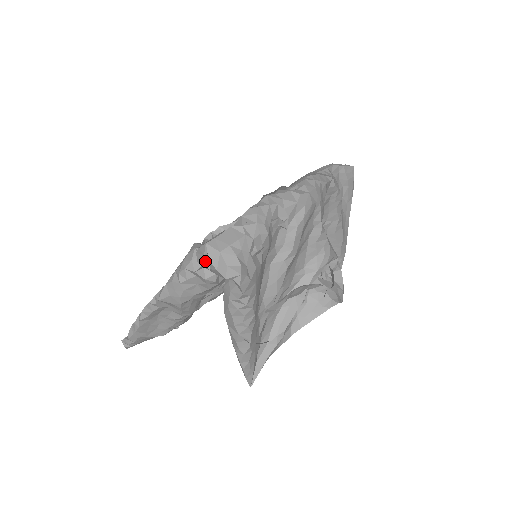
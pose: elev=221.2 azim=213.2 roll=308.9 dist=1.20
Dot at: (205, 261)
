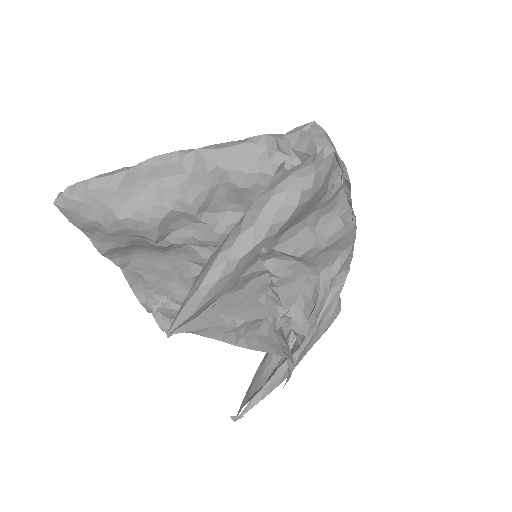
Dot at: (295, 137)
